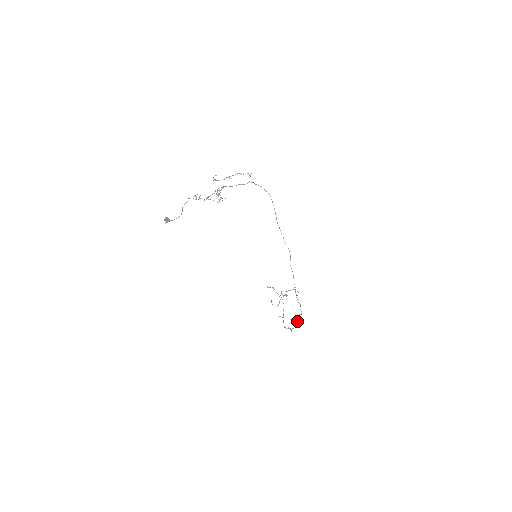
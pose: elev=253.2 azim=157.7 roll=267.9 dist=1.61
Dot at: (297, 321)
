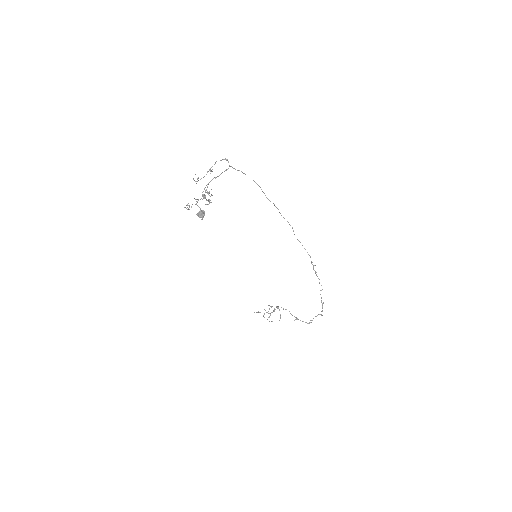
Dot at: (321, 301)
